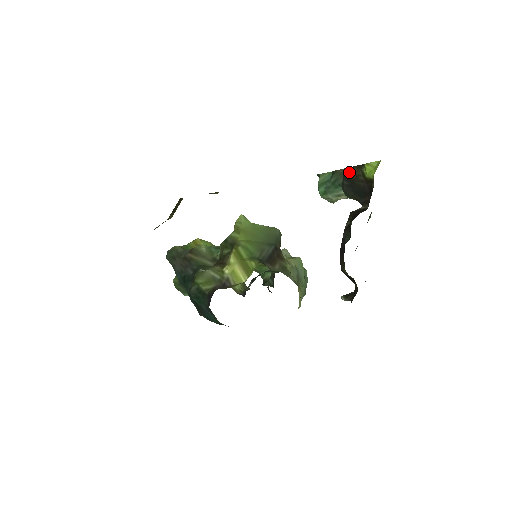
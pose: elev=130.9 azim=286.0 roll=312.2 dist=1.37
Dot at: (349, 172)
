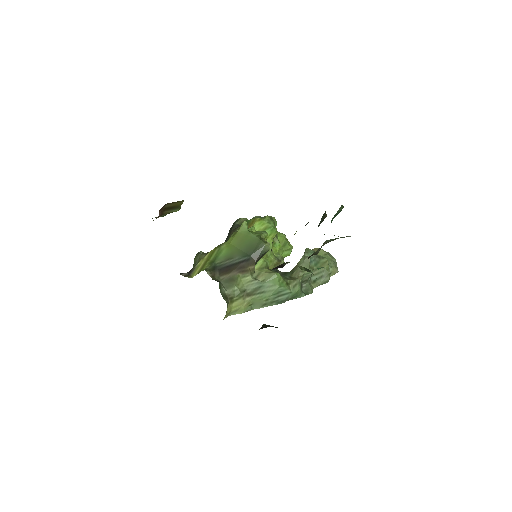
Dot at: occluded
